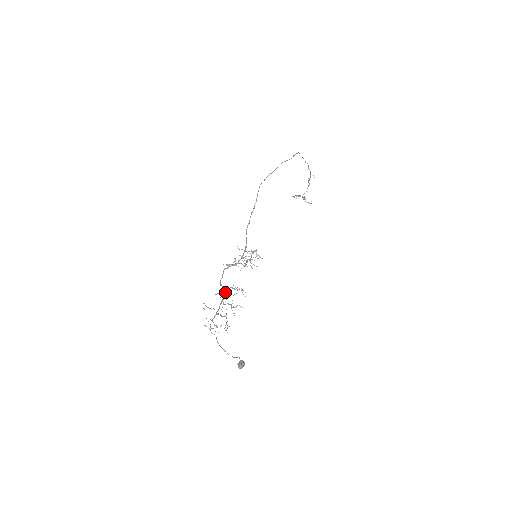
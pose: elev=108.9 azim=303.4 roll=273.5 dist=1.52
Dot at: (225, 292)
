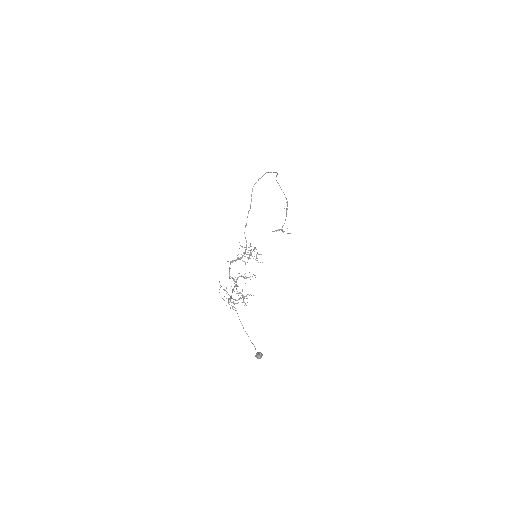
Dot at: occluded
